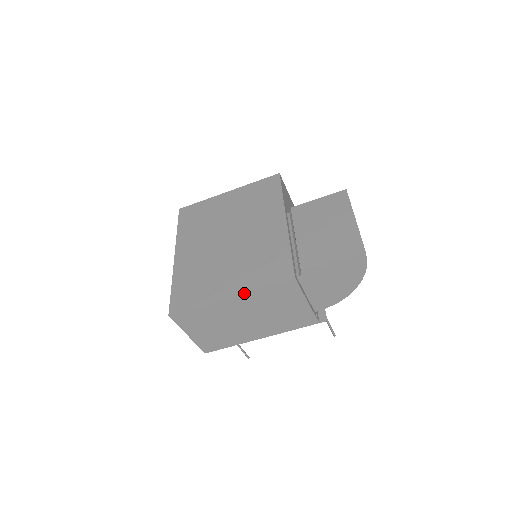
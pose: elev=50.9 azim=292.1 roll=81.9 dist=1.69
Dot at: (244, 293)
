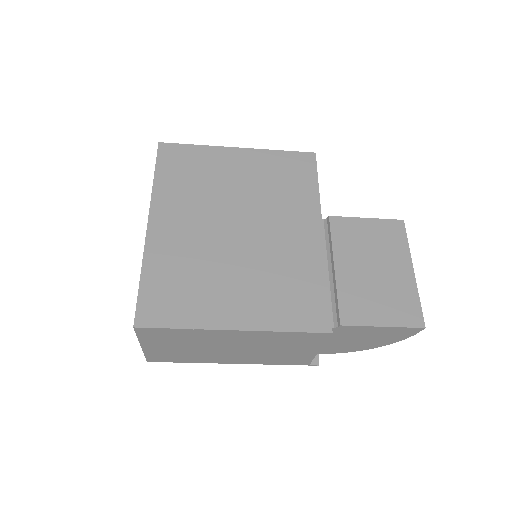
Dot at: (257, 331)
